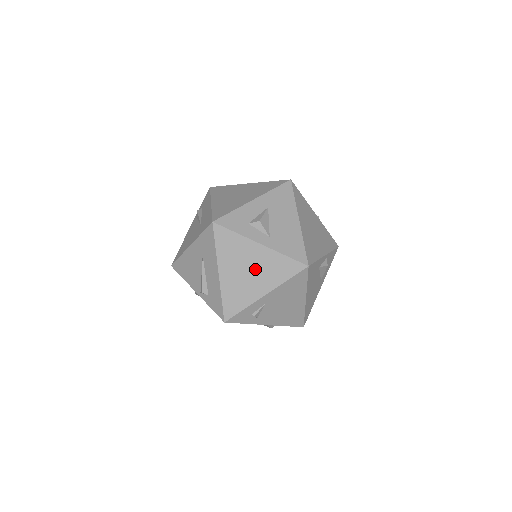
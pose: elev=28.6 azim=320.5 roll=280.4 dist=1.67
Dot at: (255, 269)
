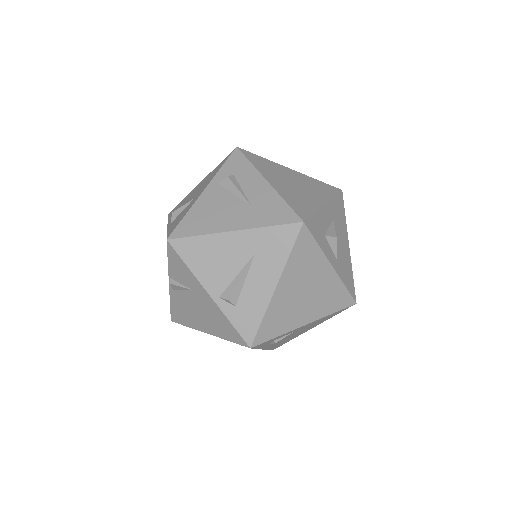
Dot at: (313, 293)
